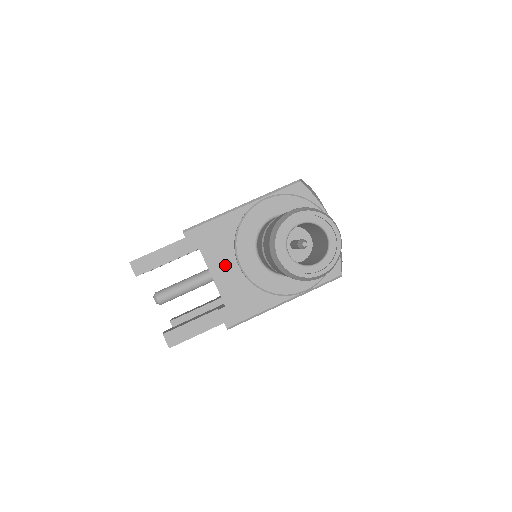
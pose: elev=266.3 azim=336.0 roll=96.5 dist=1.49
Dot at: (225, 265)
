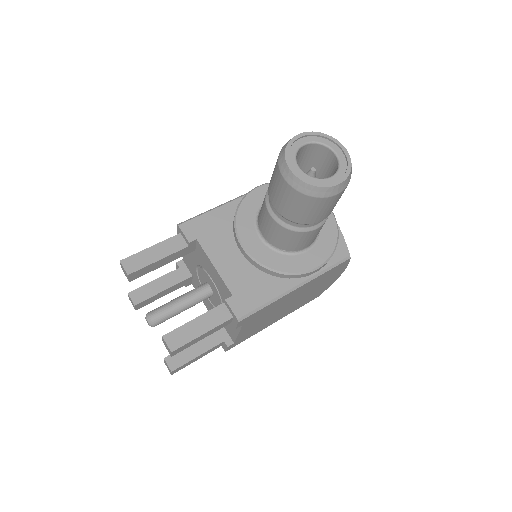
Dot at: (226, 253)
